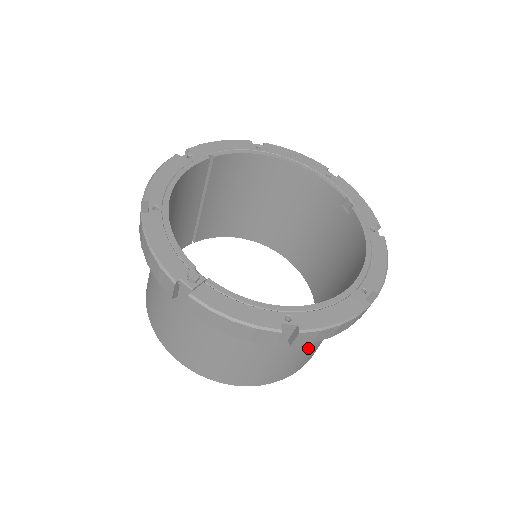
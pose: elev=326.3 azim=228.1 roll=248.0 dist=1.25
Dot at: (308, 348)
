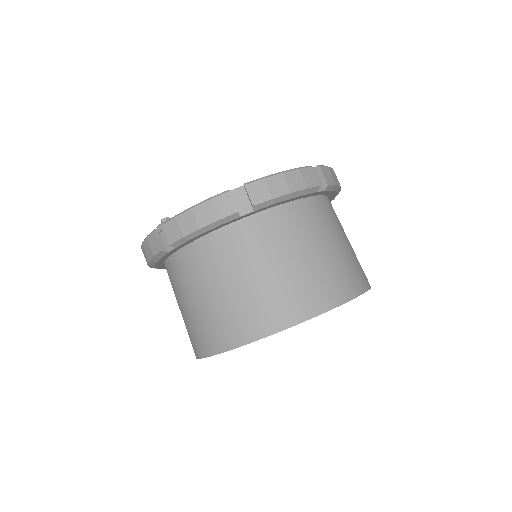
Dot at: (315, 251)
